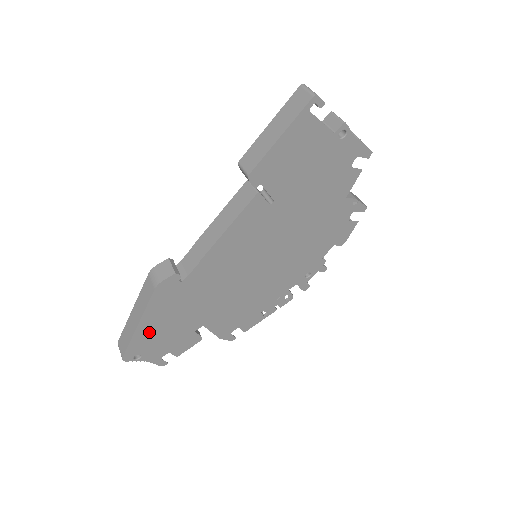
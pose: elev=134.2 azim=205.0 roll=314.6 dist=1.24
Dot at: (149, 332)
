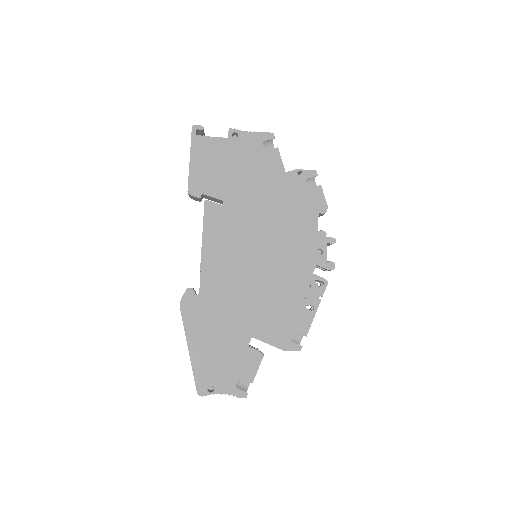
Dot at: (203, 356)
